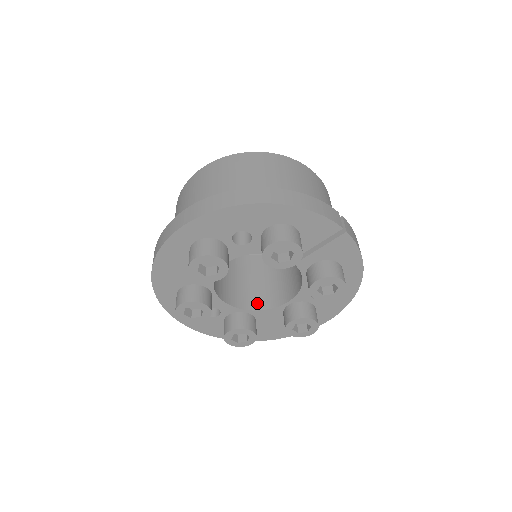
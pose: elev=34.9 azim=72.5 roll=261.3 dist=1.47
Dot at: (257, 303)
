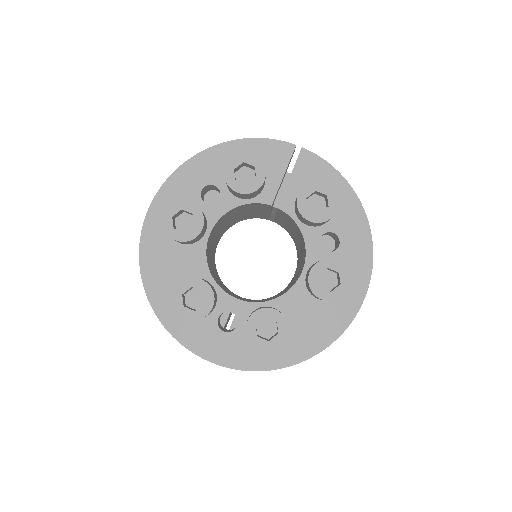
Dot at: (276, 297)
